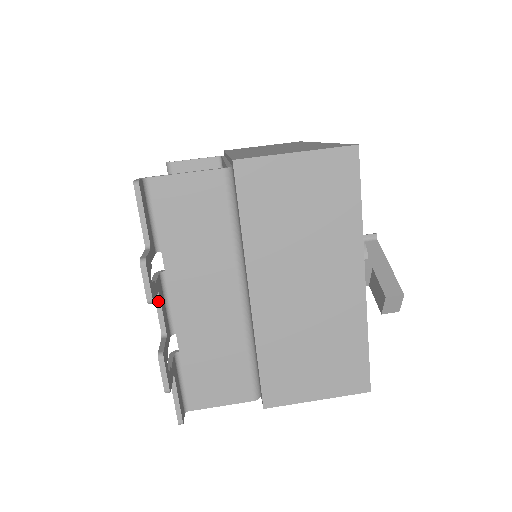
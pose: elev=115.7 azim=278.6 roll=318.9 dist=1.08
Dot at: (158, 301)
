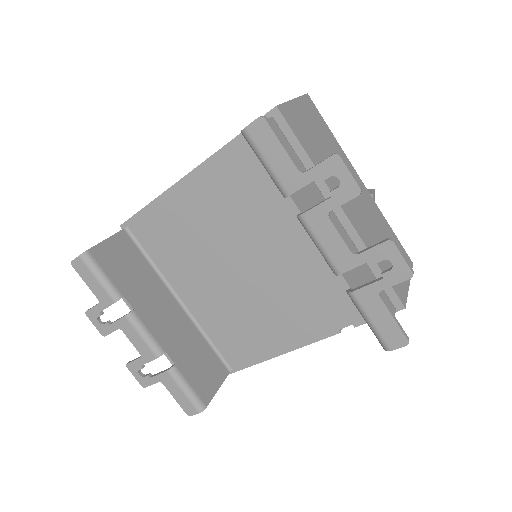
Dot at: (333, 222)
